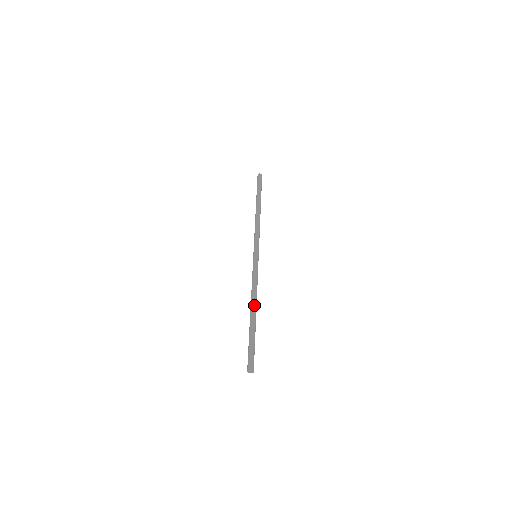
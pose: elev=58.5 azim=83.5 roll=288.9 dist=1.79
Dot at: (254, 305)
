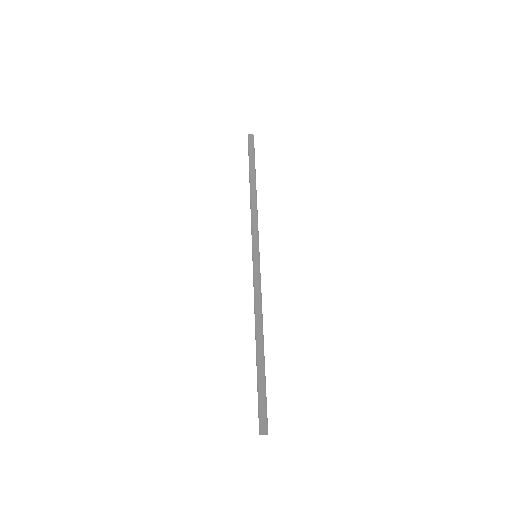
Dot at: (259, 332)
